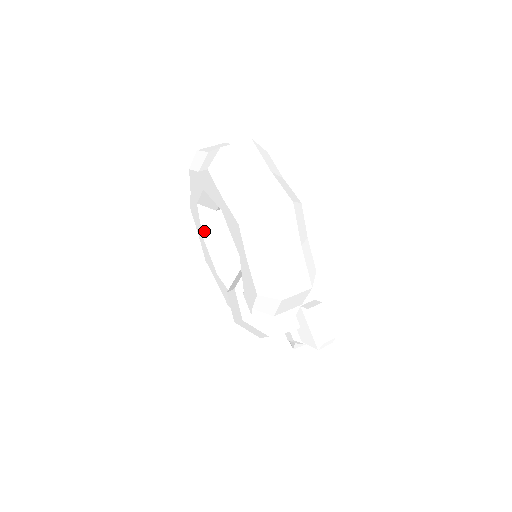
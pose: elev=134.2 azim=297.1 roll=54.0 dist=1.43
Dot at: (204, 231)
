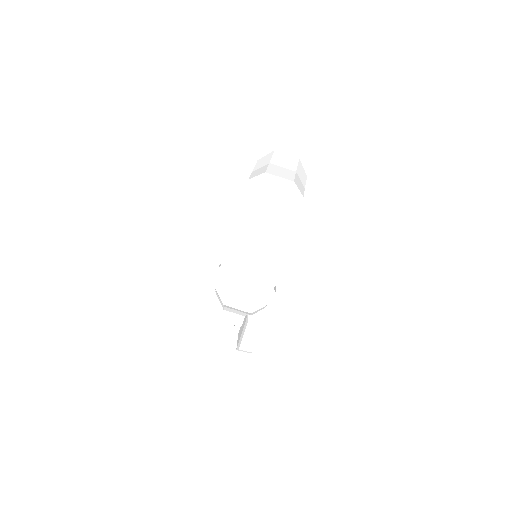
Dot at: occluded
